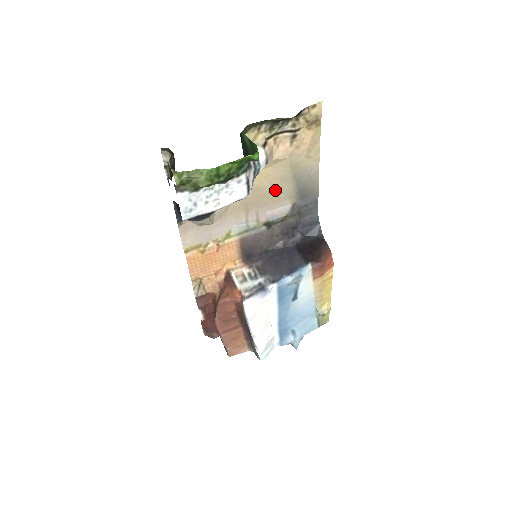
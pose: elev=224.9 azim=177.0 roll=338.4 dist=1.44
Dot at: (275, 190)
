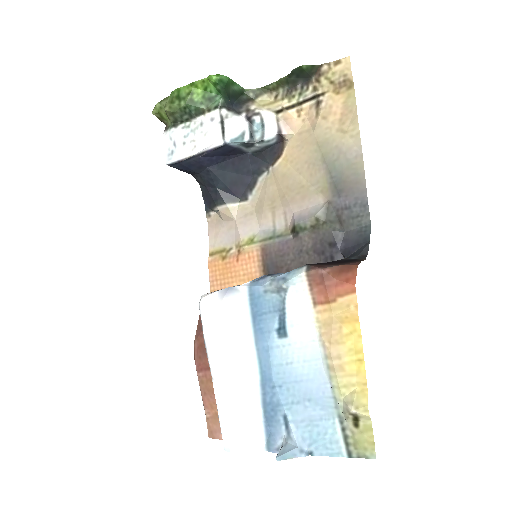
Dot at: (304, 180)
